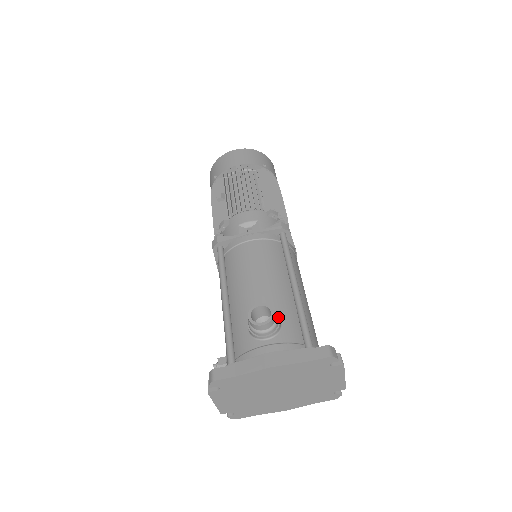
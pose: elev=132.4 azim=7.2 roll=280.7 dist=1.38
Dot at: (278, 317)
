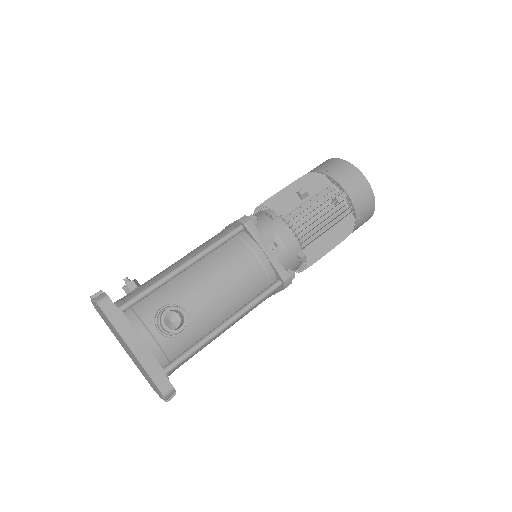
Dot at: (183, 331)
